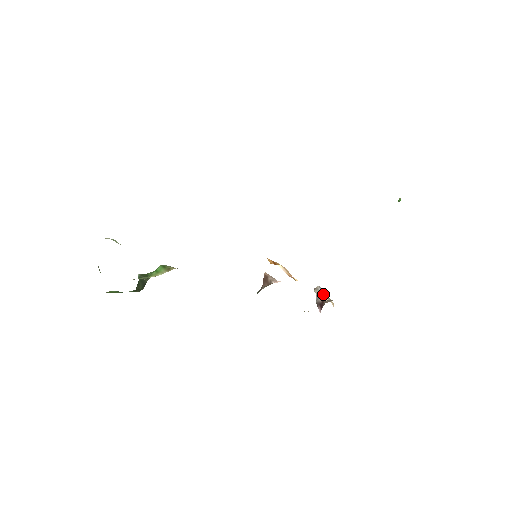
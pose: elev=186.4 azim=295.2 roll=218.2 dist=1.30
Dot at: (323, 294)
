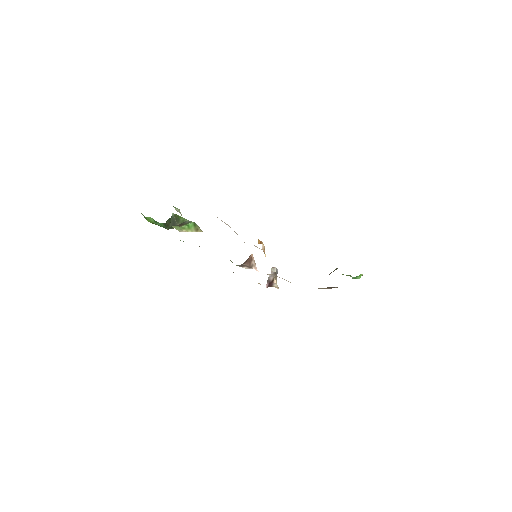
Dot at: occluded
